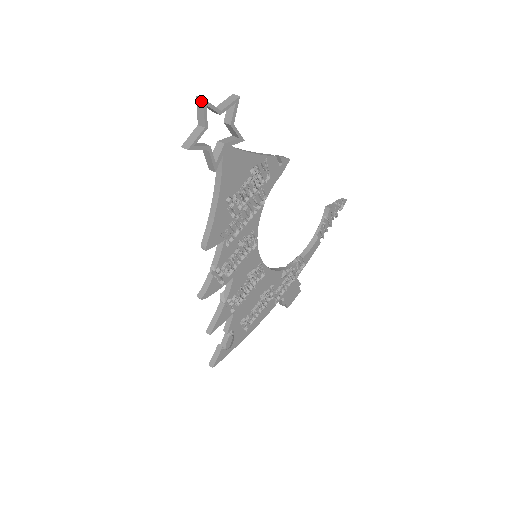
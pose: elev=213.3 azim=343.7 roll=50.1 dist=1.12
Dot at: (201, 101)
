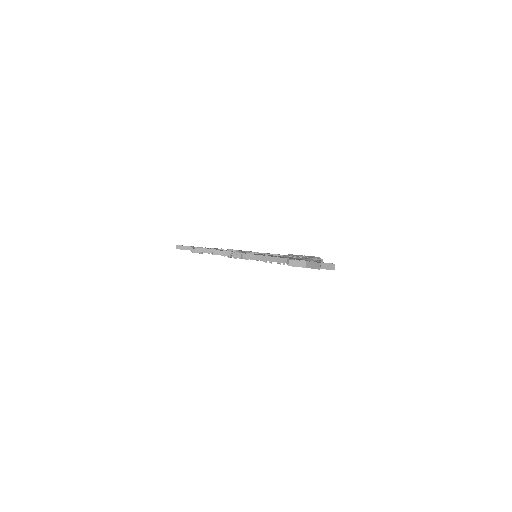
Dot at: (318, 267)
